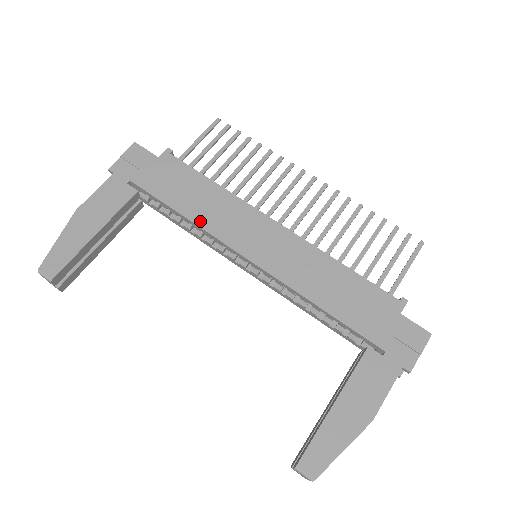
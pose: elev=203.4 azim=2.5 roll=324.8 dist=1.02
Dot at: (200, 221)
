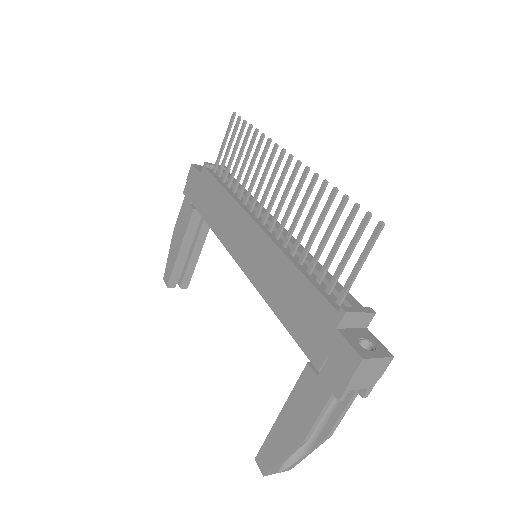
Dot at: (217, 231)
